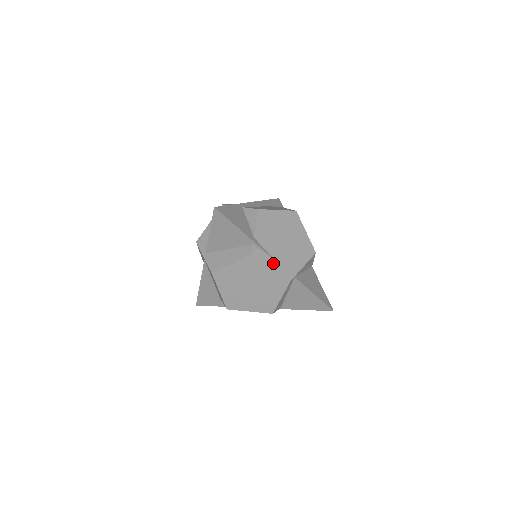
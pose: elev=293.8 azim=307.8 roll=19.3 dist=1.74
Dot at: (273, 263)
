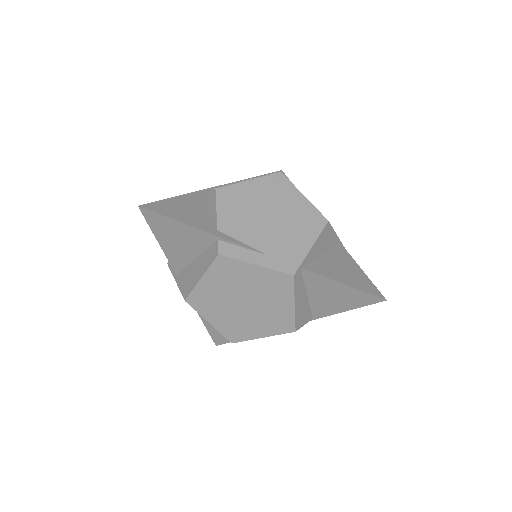
Dot at: (257, 257)
